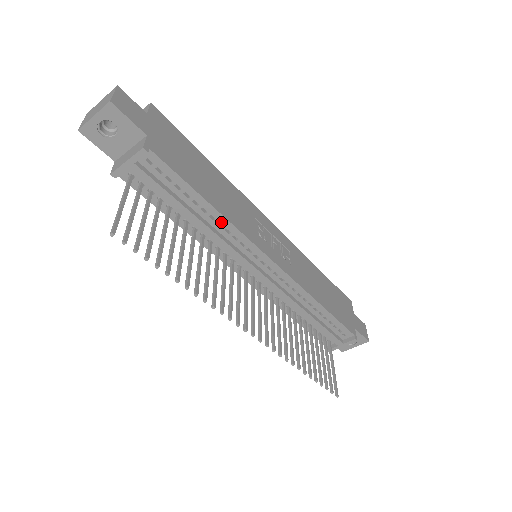
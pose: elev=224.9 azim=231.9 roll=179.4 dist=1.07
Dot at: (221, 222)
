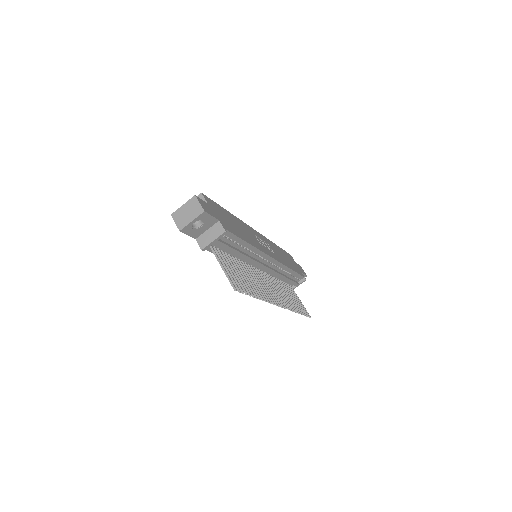
Dot at: (252, 250)
